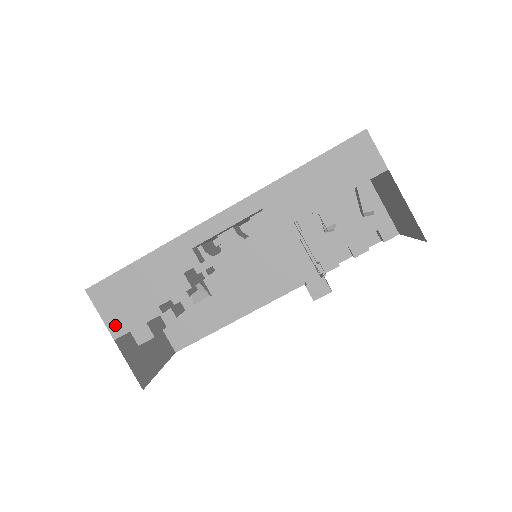
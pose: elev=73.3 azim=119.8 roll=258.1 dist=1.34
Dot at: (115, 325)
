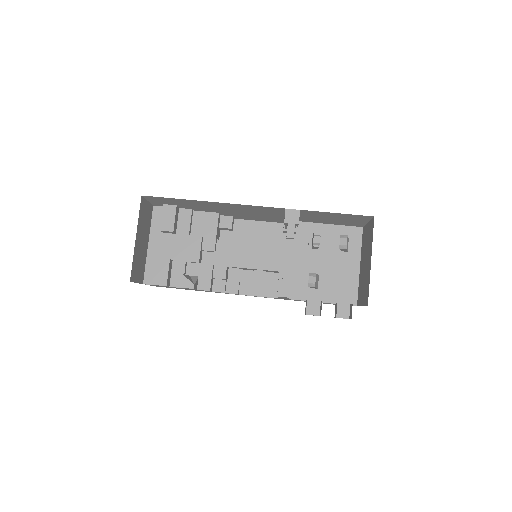
Dot at: occluded
